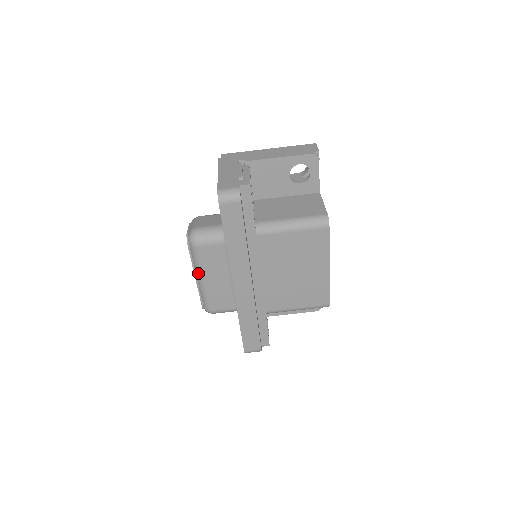
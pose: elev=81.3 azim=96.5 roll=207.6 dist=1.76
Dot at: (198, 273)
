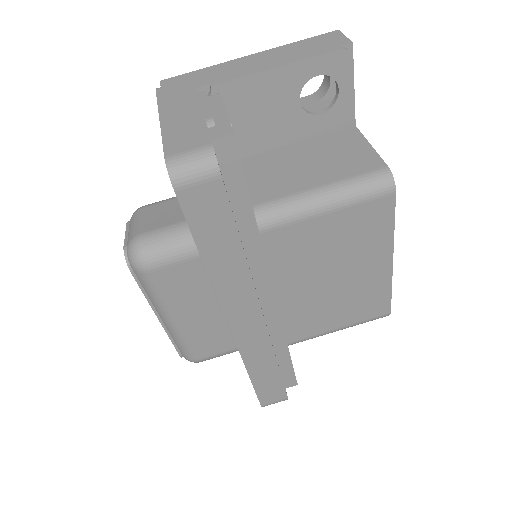
Dot at: (161, 312)
